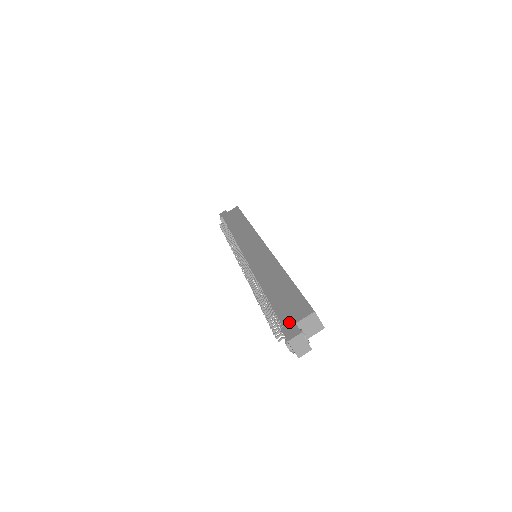
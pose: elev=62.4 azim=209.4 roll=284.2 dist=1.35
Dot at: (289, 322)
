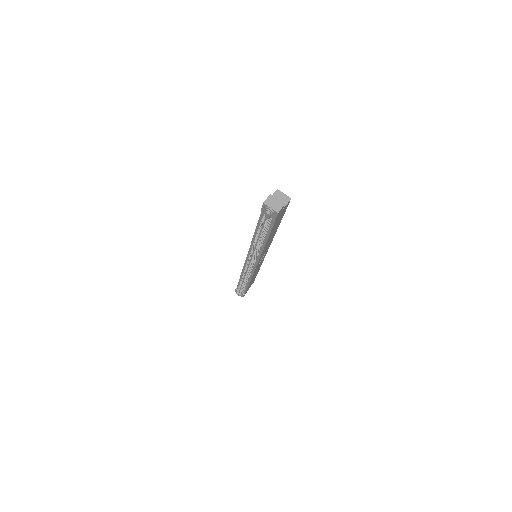
Dot at: occluded
